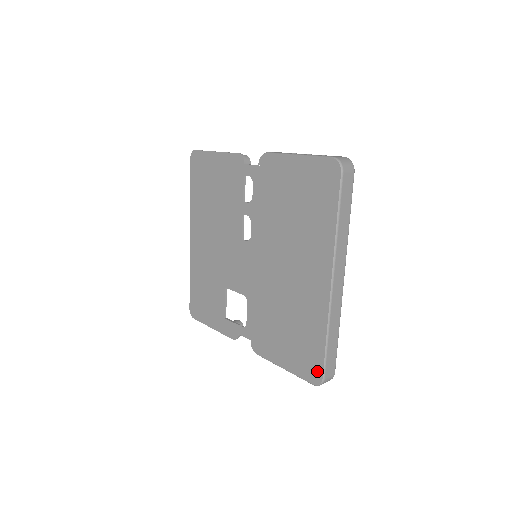
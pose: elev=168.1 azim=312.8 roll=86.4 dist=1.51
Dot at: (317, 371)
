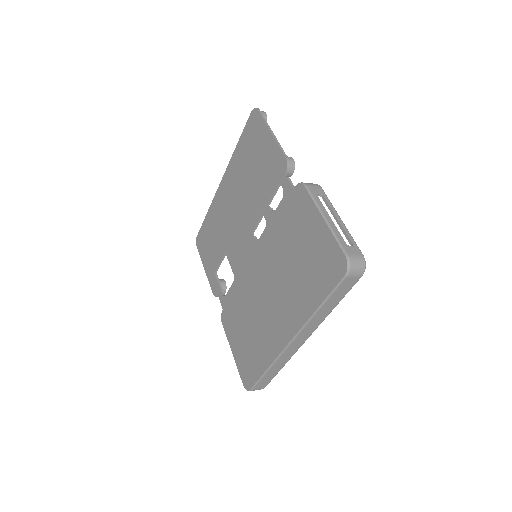
Dot at: (250, 381)
